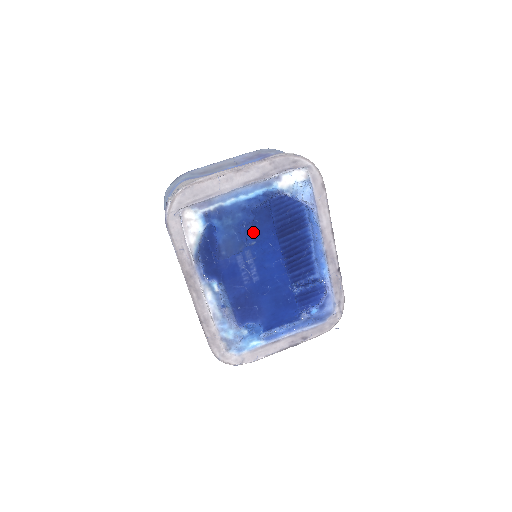
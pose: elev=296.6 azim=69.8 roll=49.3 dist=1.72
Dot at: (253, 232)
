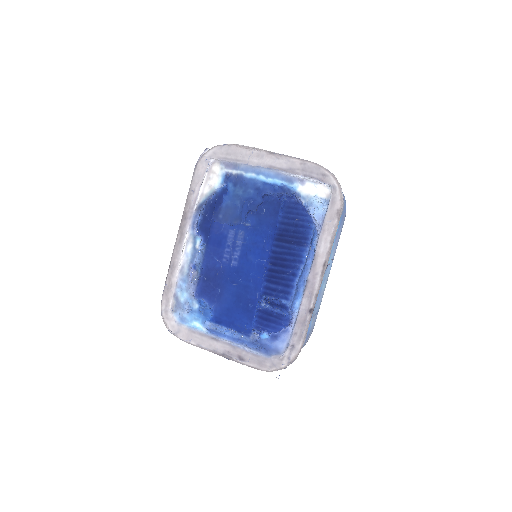
Dot at: (256, 217)
